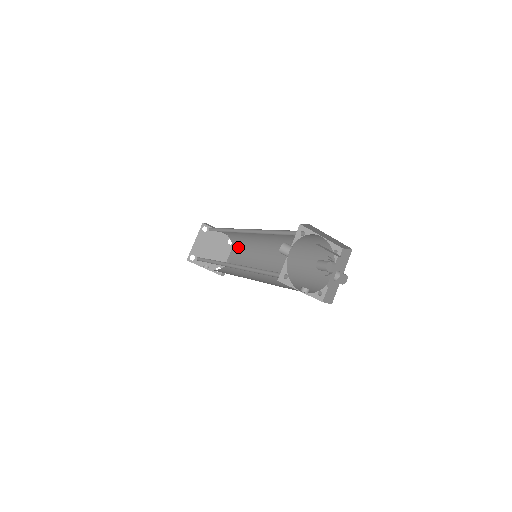
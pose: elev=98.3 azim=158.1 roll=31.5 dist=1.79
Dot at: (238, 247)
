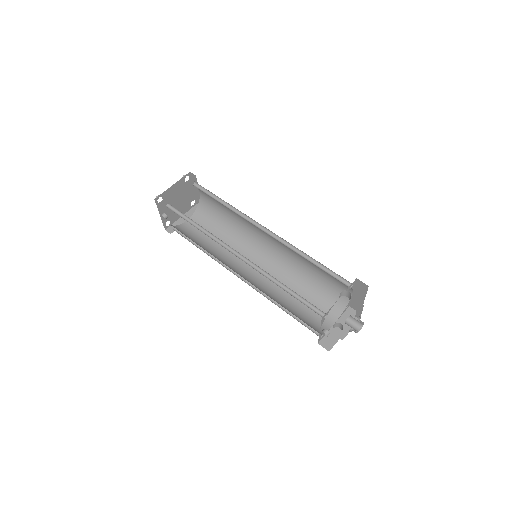
Dot at: (205, 217)
